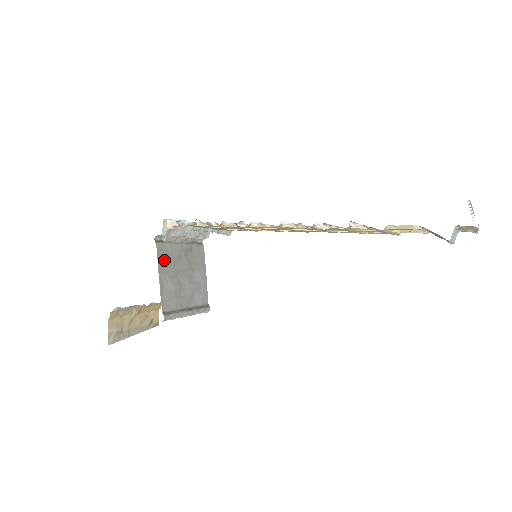
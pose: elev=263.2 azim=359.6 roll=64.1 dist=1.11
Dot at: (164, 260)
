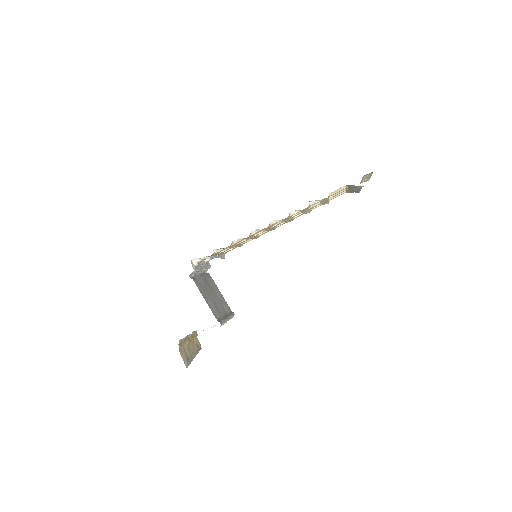
Dot at: (200, 288)
